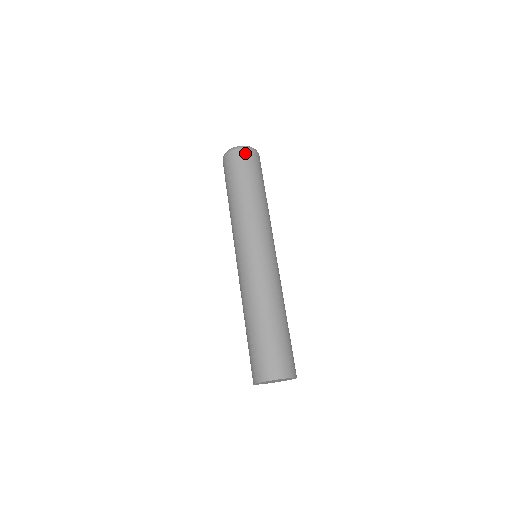
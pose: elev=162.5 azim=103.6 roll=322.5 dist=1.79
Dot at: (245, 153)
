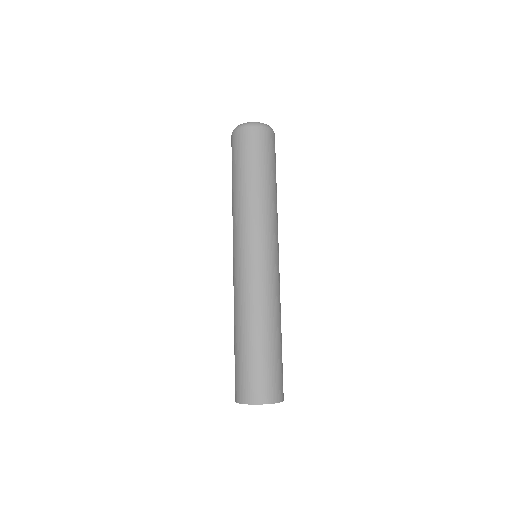
Dot at: (240, 134)
